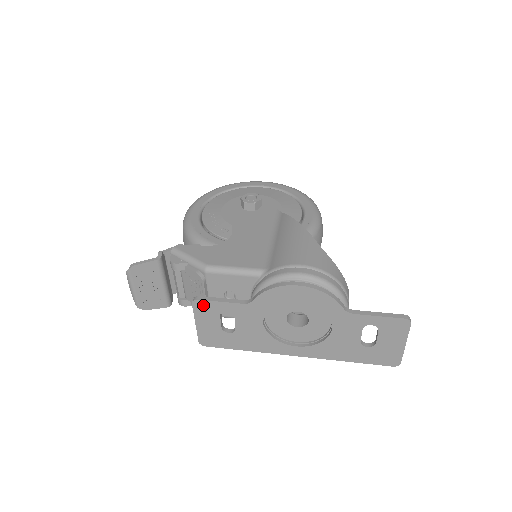
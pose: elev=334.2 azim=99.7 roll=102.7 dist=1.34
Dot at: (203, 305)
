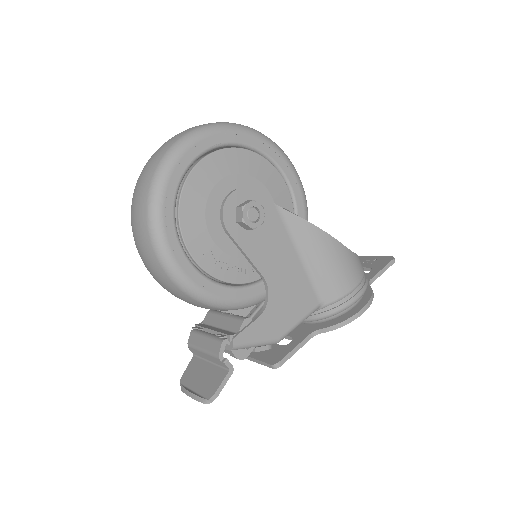
Dot at: occluded
